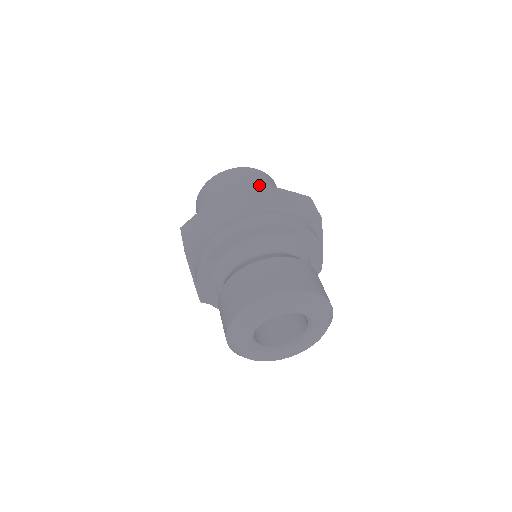
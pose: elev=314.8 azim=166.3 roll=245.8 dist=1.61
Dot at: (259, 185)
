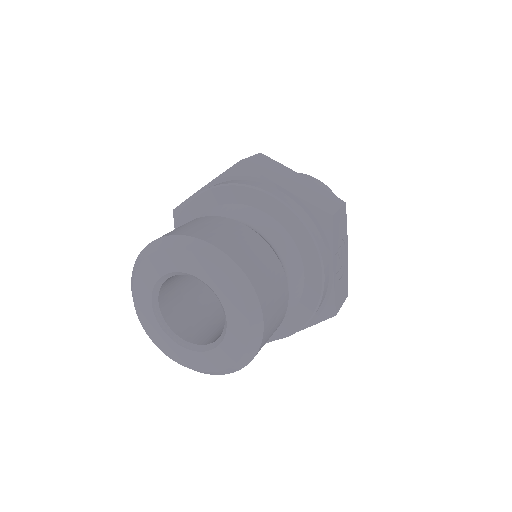
Dot at: (346, 226)
